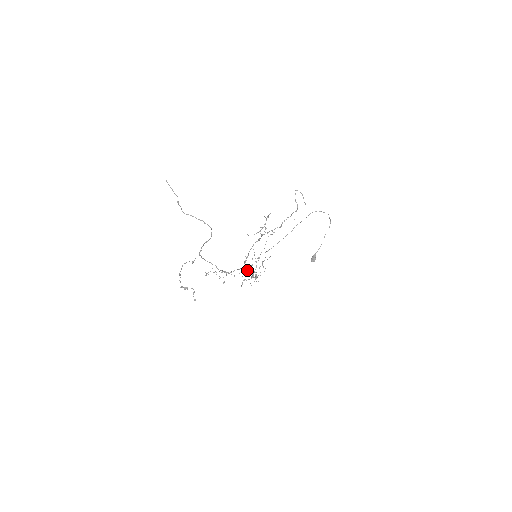
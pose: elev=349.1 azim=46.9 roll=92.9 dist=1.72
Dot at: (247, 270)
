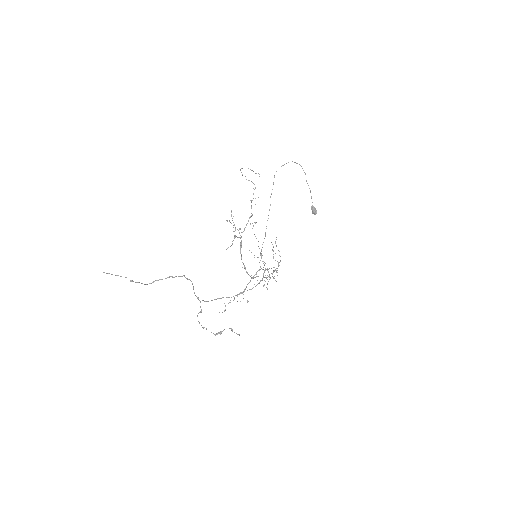
Dot at: (257, 276)
